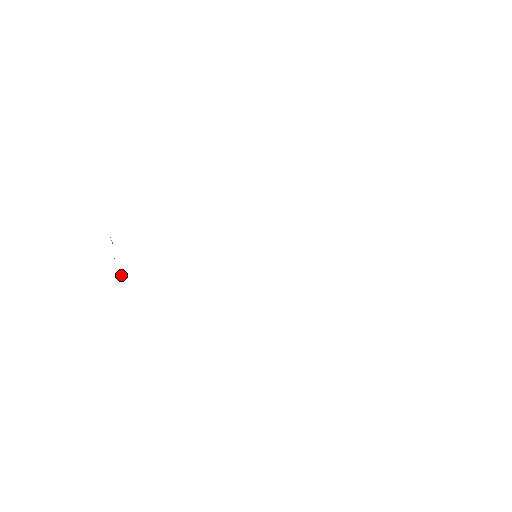
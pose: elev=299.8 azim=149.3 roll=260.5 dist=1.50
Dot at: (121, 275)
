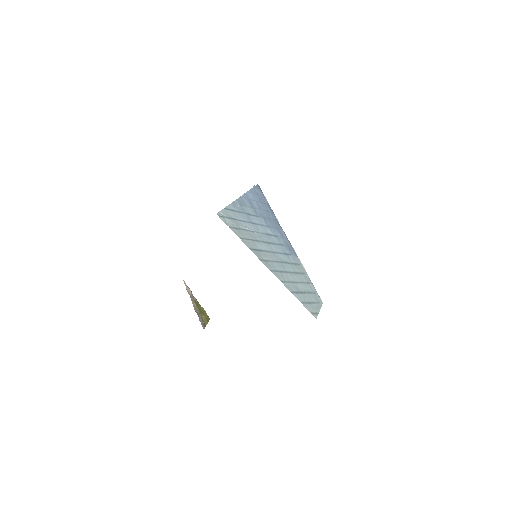
Dot at: (205, 319)
